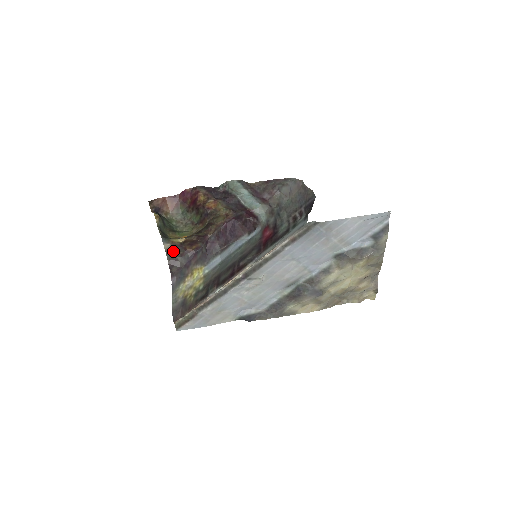
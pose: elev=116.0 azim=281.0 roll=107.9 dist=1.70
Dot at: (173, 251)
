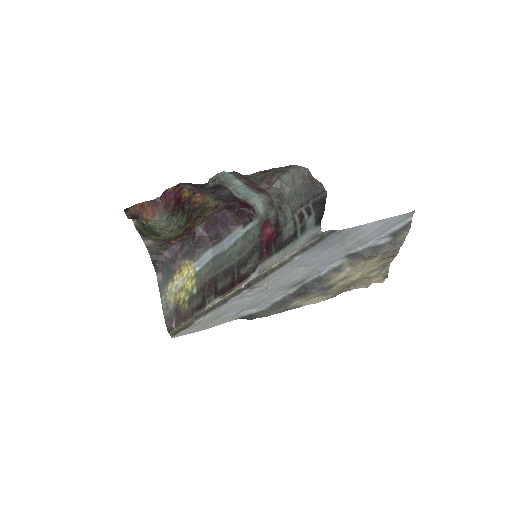
Dot at: (155, 246)
